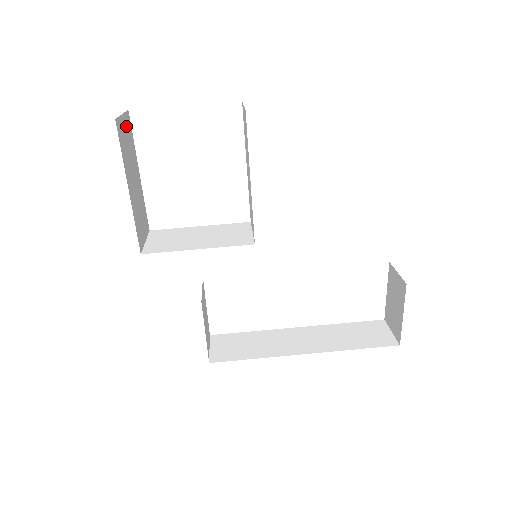
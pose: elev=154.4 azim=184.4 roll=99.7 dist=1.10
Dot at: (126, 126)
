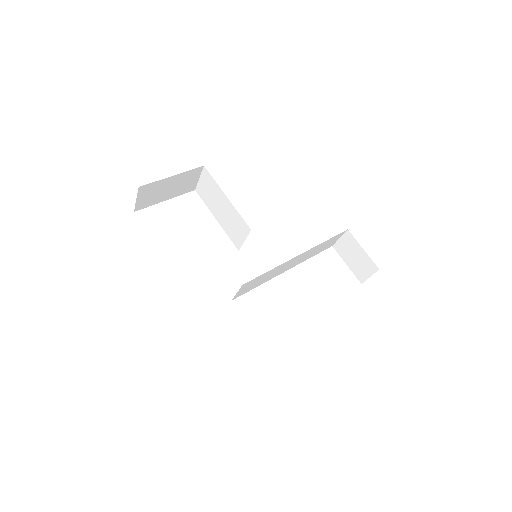
Dot at: occluded
